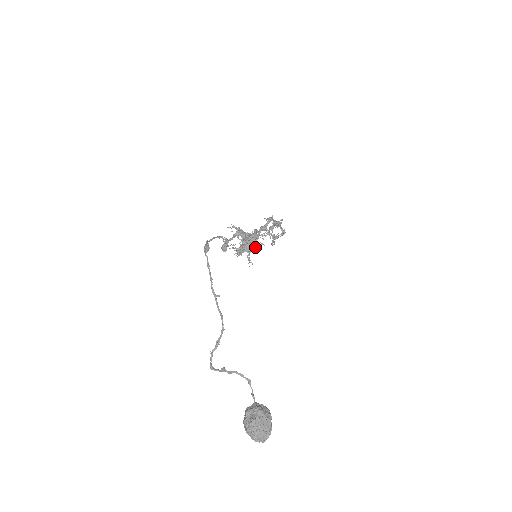
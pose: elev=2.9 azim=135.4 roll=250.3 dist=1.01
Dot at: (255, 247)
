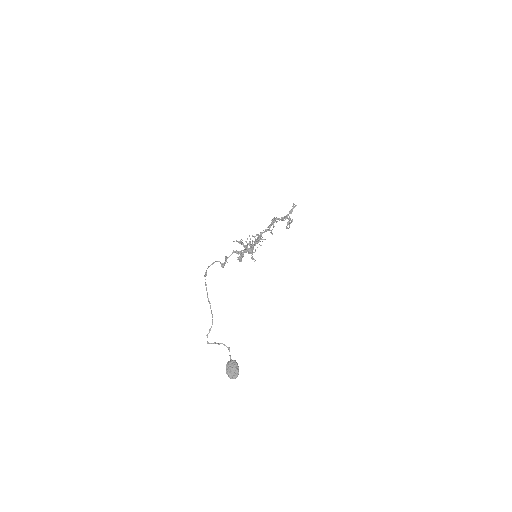
Dot at: (255, 250)
